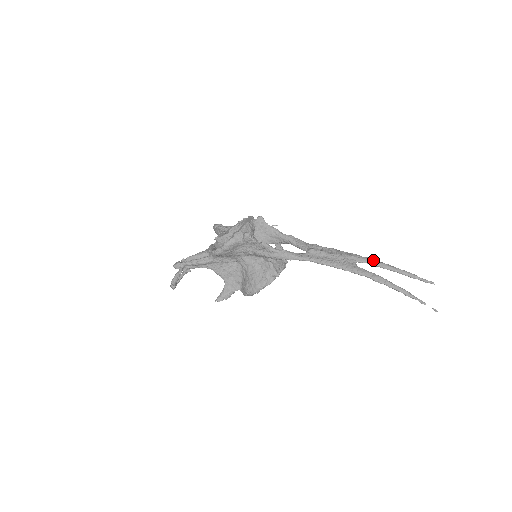
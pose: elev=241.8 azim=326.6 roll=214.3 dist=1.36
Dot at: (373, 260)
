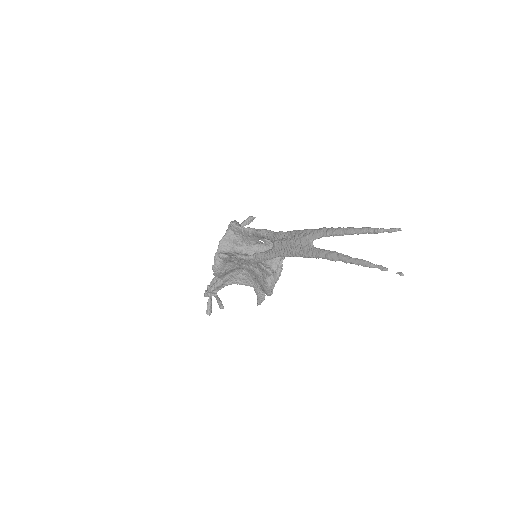
Dot at: (326, 231)
